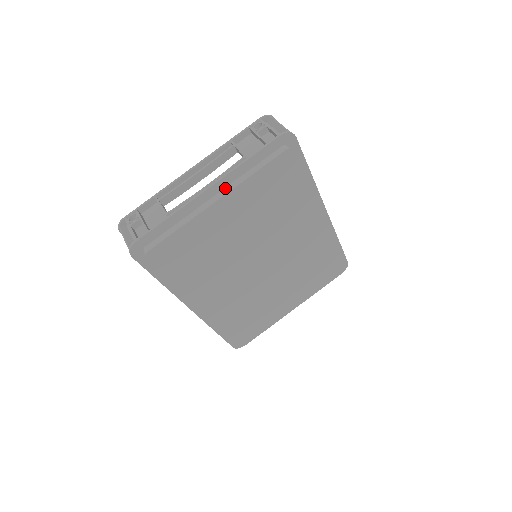
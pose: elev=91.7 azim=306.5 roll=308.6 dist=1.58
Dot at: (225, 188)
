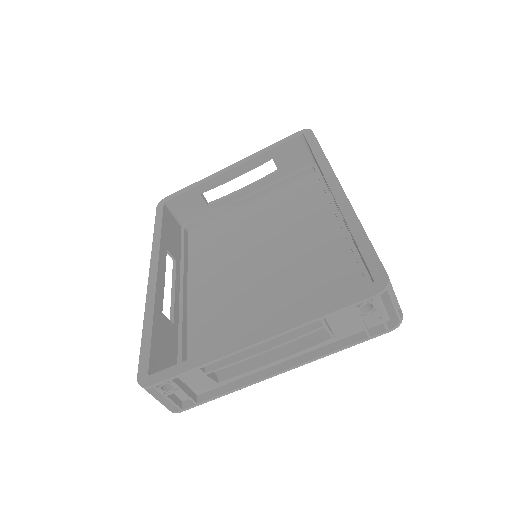
Dot at: (295, 356)
